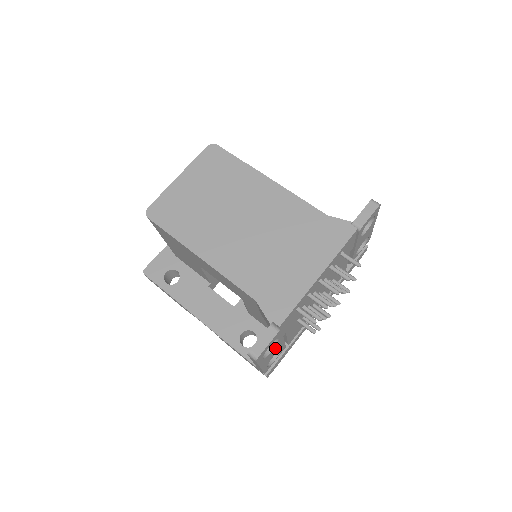
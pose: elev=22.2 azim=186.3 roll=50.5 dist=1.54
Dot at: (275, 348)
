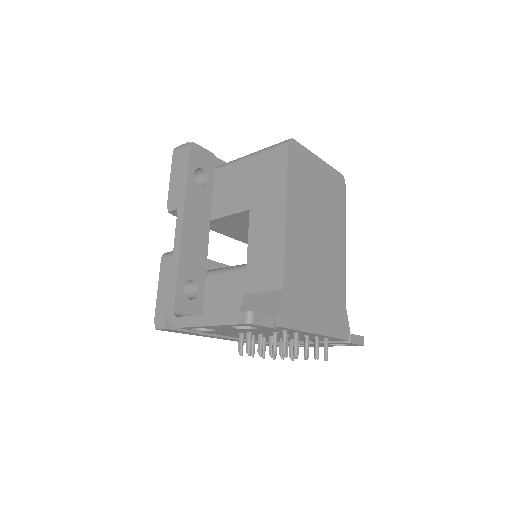
Dot at: (232, 328)
